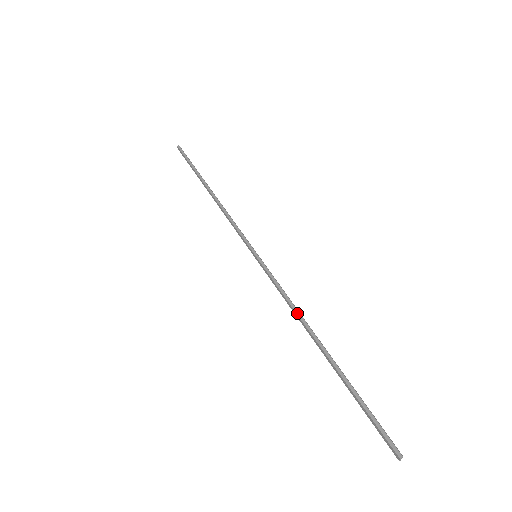
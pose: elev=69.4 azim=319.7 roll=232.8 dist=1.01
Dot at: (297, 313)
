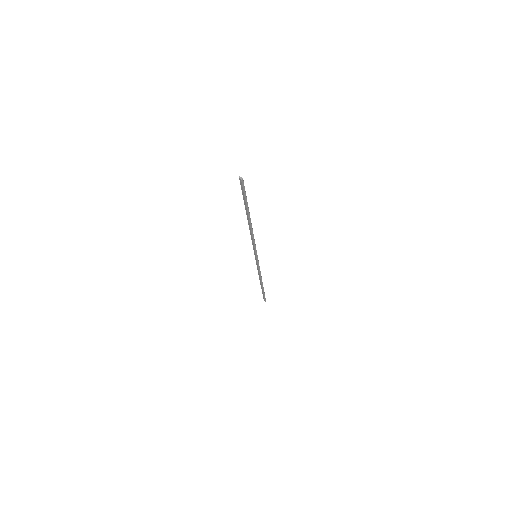
Dot at: (260, 276)
